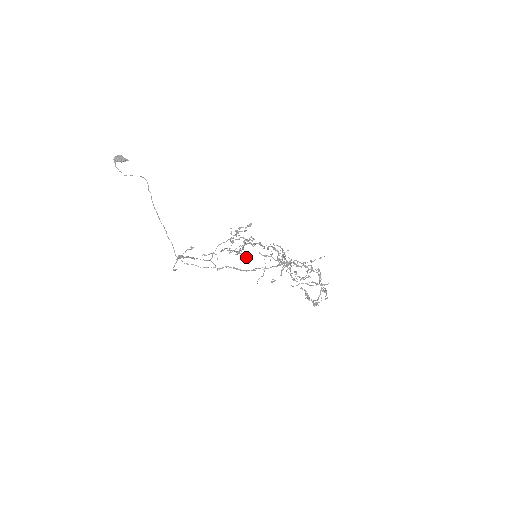
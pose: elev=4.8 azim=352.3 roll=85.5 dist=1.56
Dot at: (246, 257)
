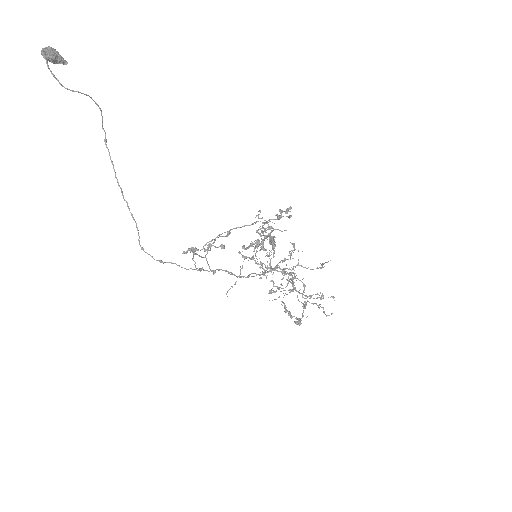
Dot at: occluded
